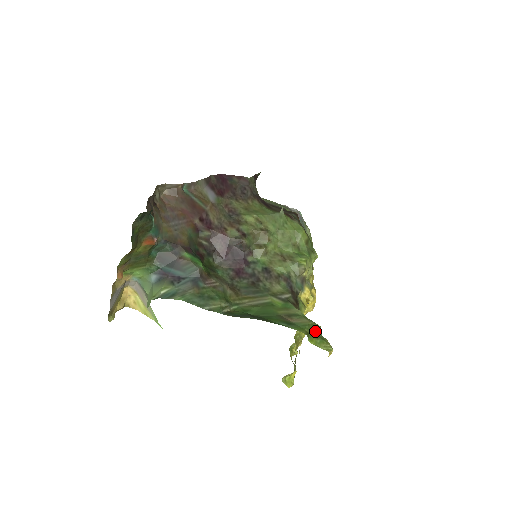
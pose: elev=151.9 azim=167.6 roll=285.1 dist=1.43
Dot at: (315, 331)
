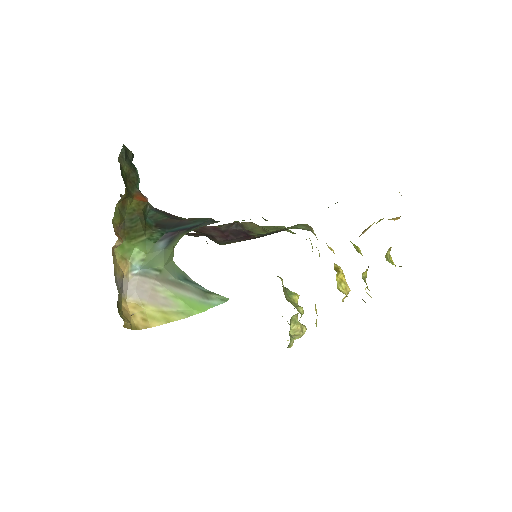
Dot at: occluded
